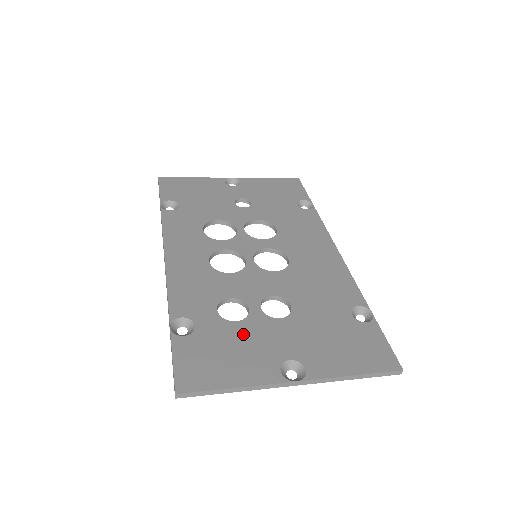
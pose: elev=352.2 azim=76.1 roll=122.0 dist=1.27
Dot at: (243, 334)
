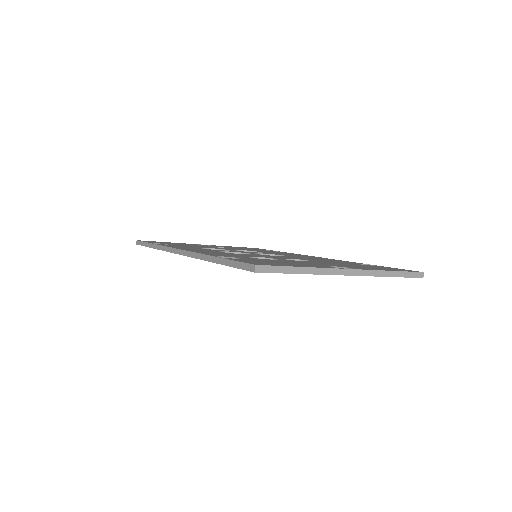
Dot at: (284, 261)
